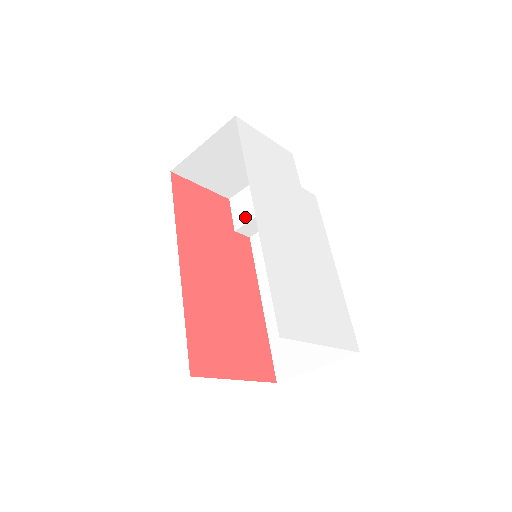
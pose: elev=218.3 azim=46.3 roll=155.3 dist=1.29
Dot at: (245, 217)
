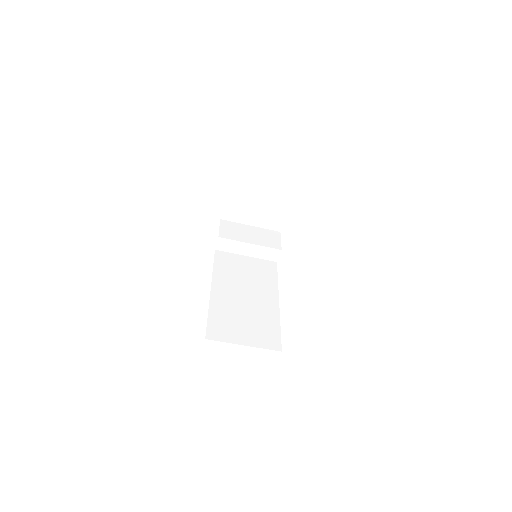
Dot at: (231, 236)
